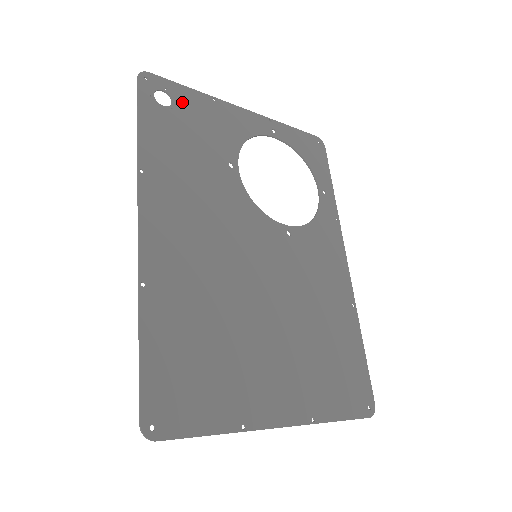
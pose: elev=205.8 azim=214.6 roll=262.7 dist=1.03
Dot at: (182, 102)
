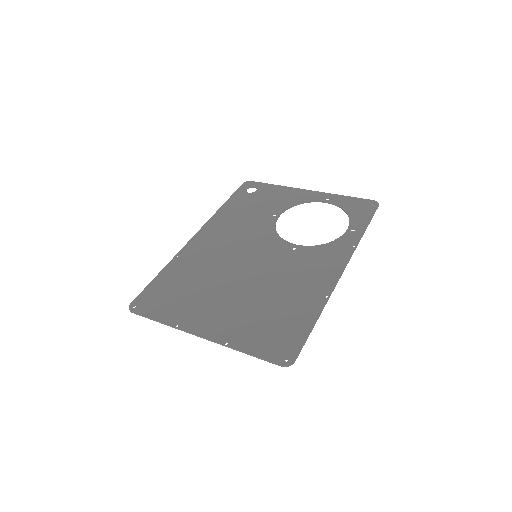
Dot at: (263, 190)
